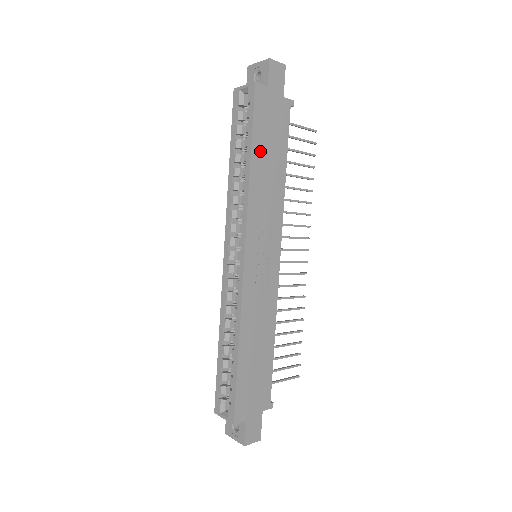
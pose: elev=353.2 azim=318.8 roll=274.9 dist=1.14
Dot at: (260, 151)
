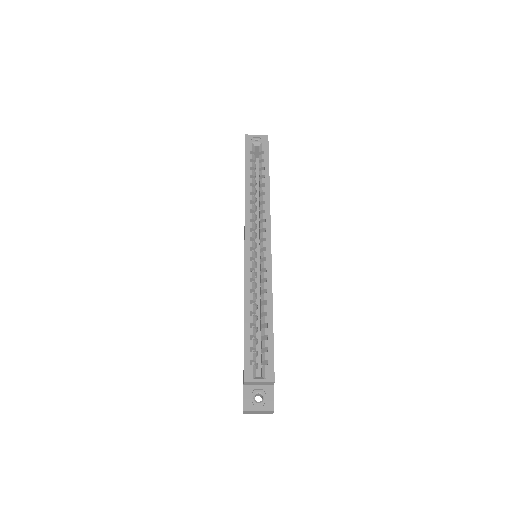
Dot at: occluded
